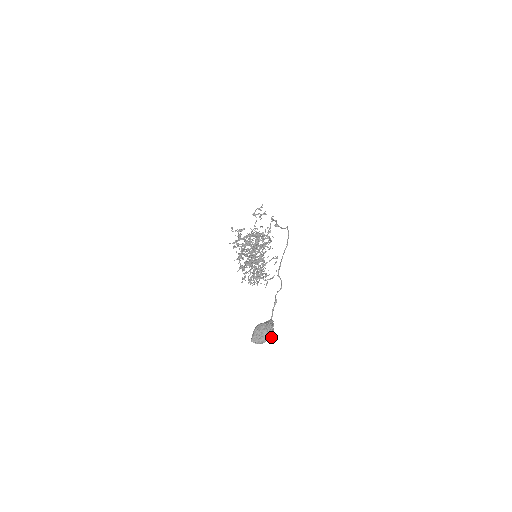
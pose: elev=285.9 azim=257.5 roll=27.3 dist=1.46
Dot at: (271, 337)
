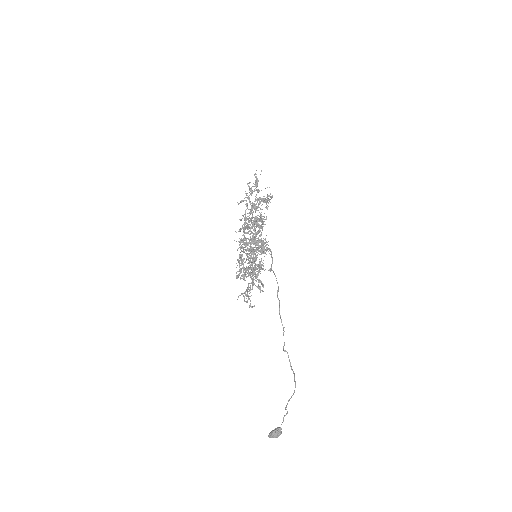
Dot at: occluded
